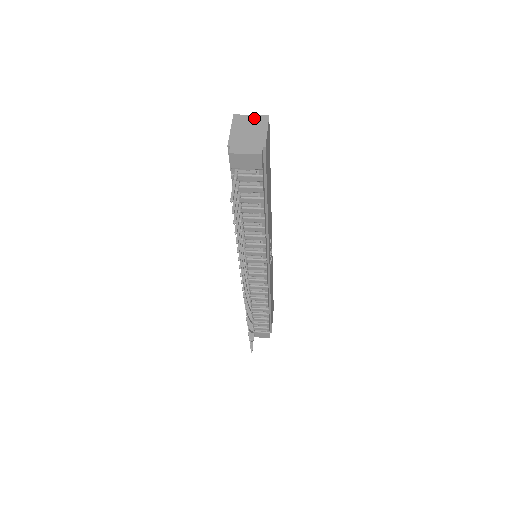
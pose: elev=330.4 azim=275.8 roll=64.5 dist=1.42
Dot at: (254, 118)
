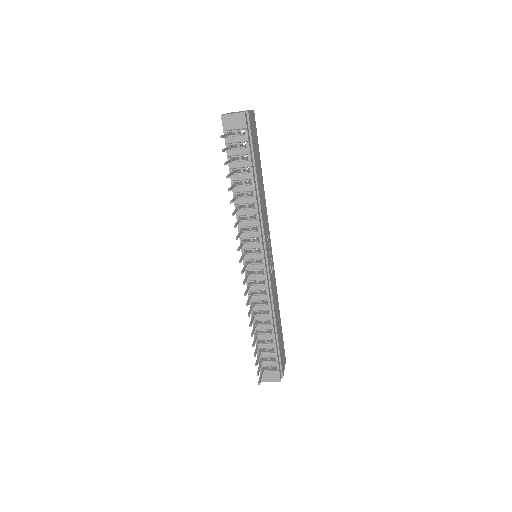
Dot at: occluded
